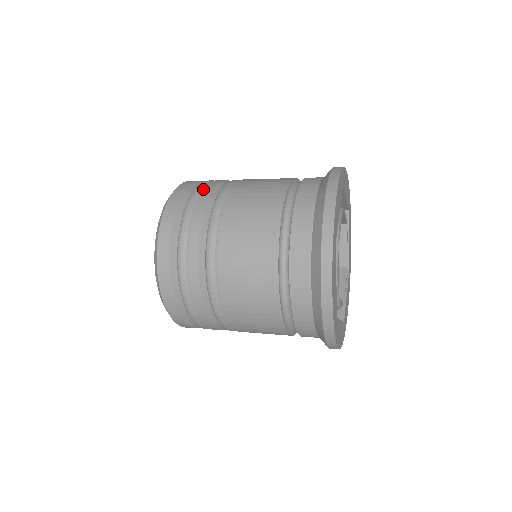
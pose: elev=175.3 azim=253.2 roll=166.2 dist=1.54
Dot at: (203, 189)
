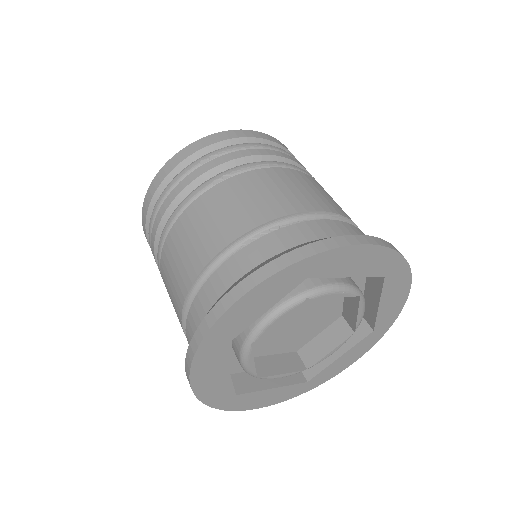
Dot at: occluded
